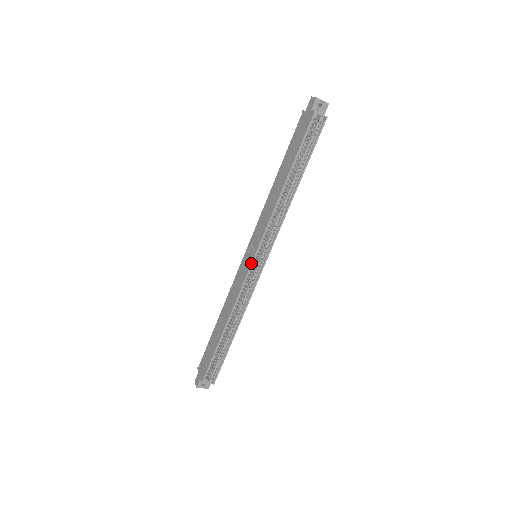
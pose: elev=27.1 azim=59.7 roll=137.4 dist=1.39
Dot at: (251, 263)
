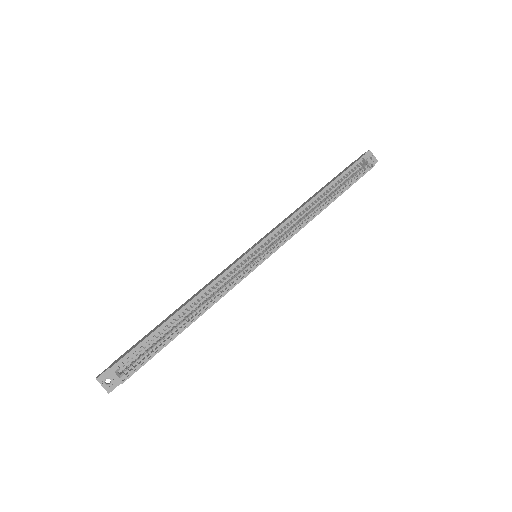
Dot at: (250, 250)
